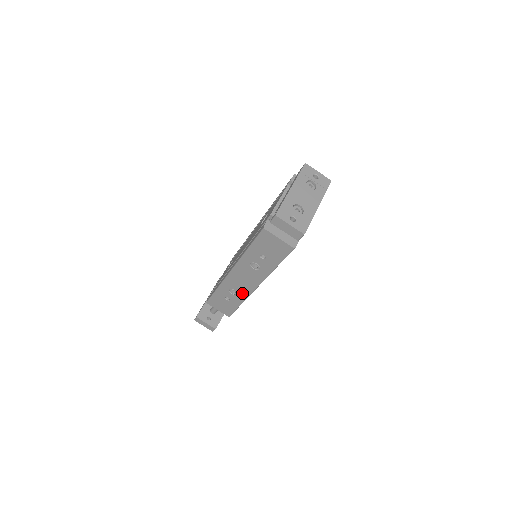
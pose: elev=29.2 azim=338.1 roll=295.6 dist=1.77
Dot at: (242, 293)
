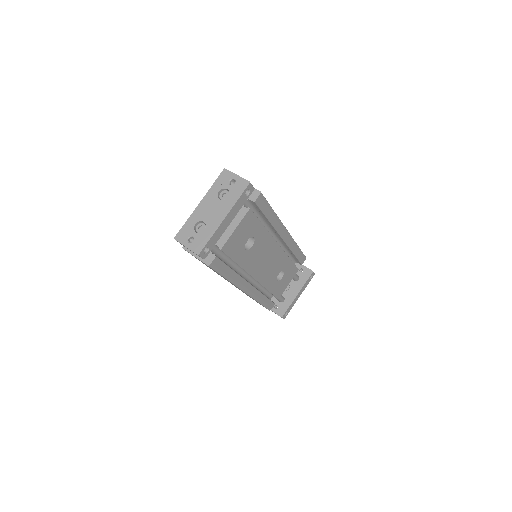
Dot at: occluded
